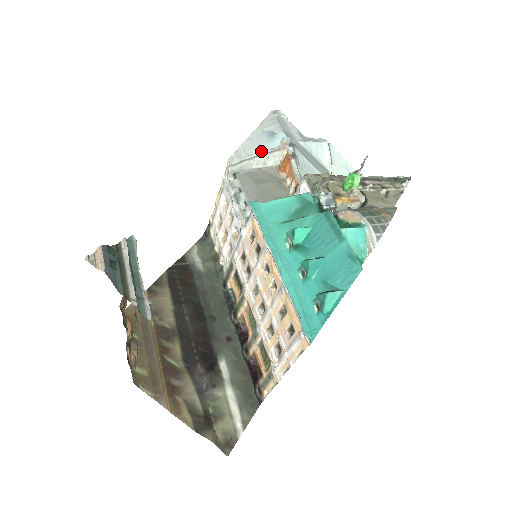
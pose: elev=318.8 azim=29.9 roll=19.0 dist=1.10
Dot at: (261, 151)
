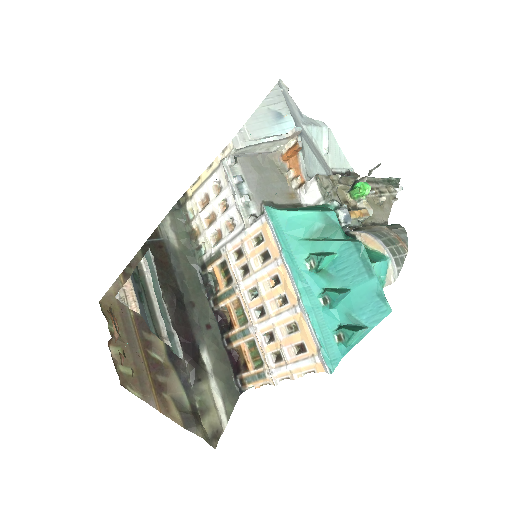
Dot at: (268, 137)
